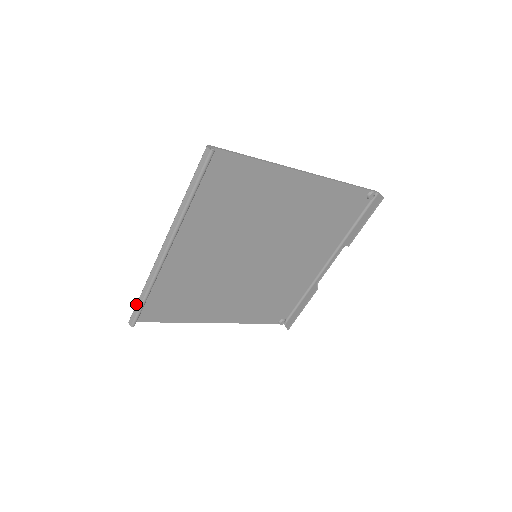
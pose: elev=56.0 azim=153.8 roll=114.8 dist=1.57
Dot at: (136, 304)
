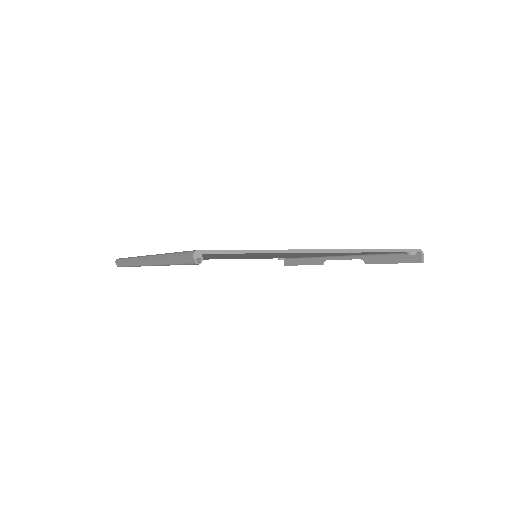
Dot at: (121, 261)
